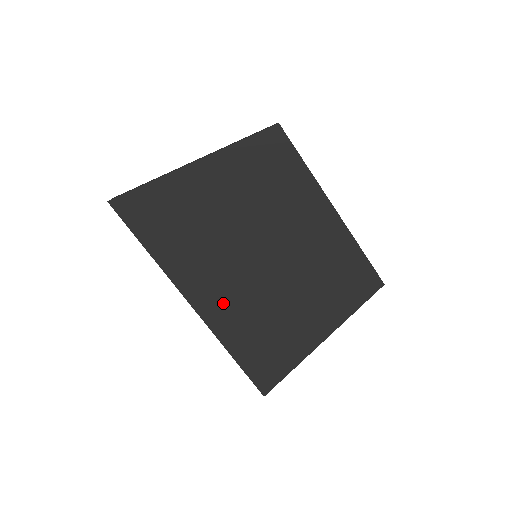
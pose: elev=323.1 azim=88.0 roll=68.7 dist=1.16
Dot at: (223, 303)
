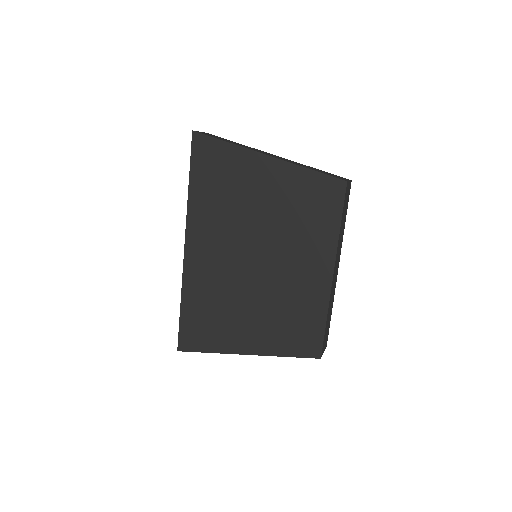
Dot at: (205, 265)
